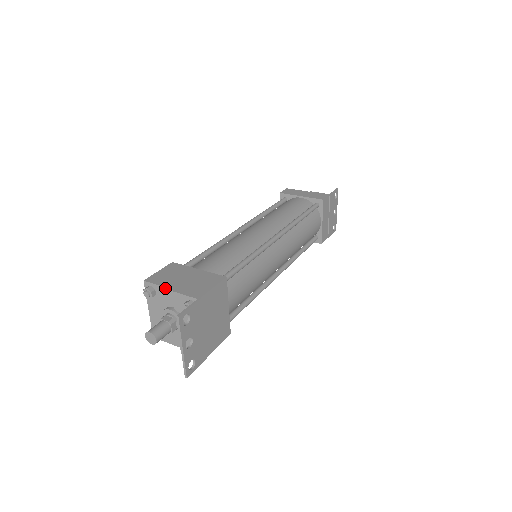
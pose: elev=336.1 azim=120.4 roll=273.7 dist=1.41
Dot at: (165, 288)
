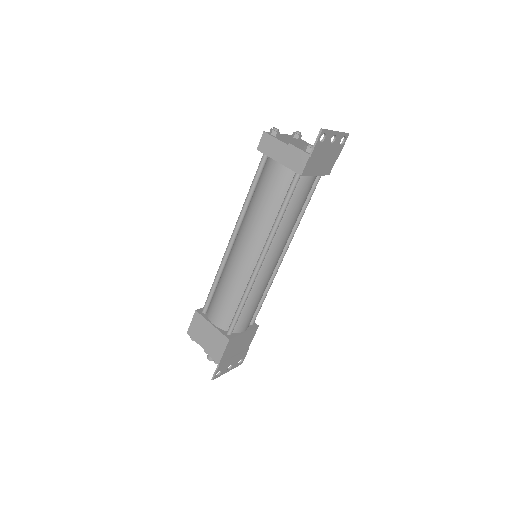
Dot at: (200, 345)
